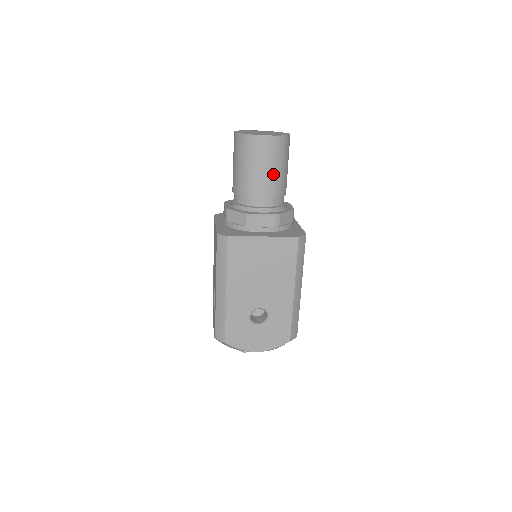
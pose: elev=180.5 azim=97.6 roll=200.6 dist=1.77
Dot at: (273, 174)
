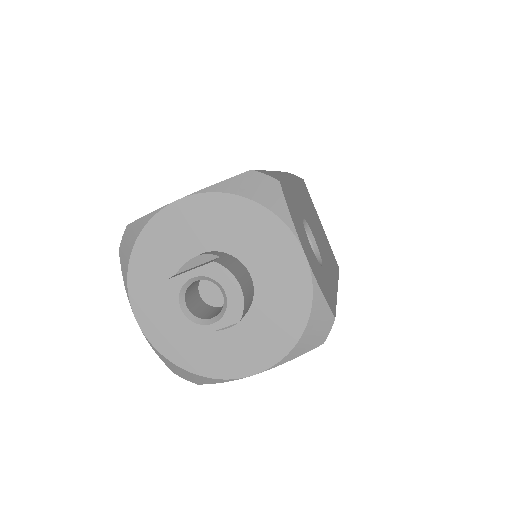
Dot at: occluded
